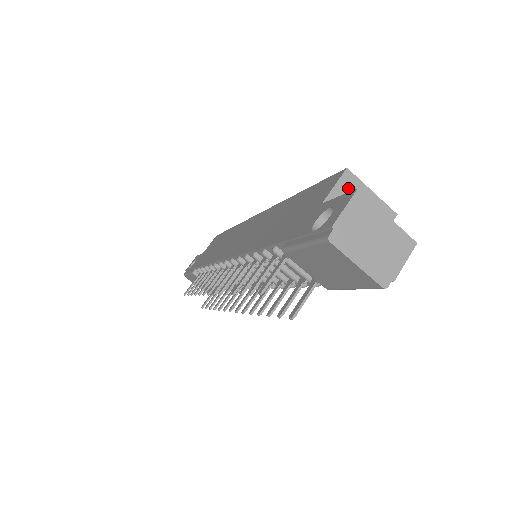
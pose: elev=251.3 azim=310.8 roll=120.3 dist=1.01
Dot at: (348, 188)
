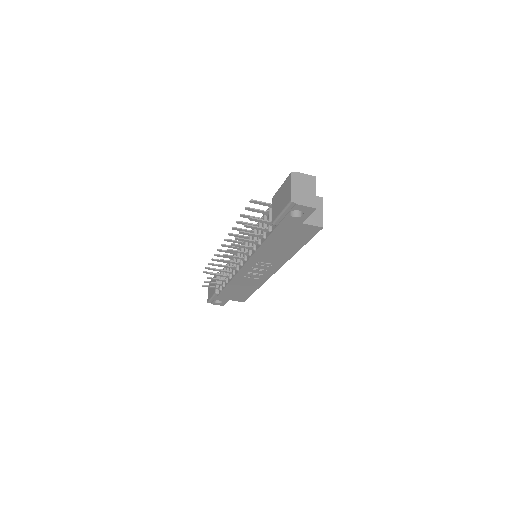
Dot at: (316, 201)
